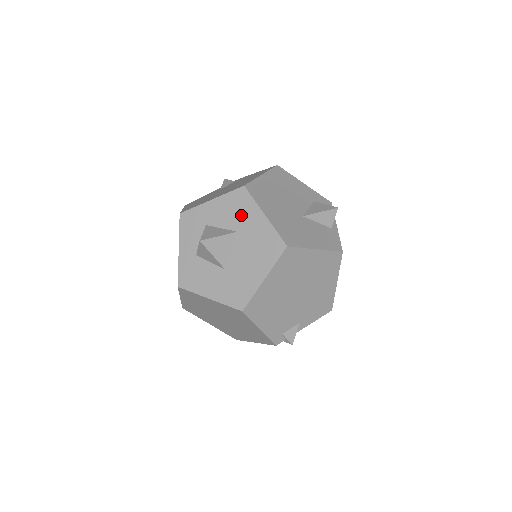
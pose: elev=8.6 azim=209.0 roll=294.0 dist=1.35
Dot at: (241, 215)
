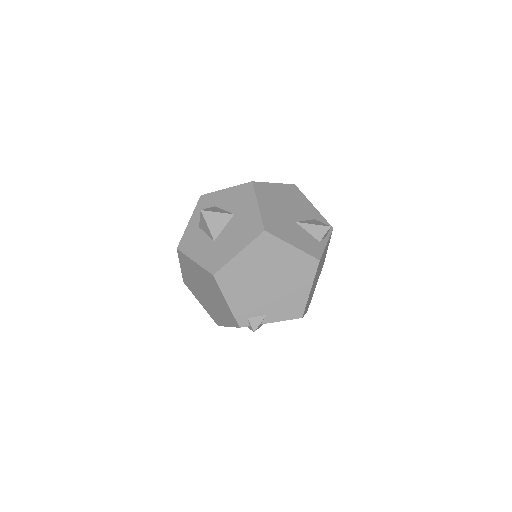
Dot at: (241, 202)
